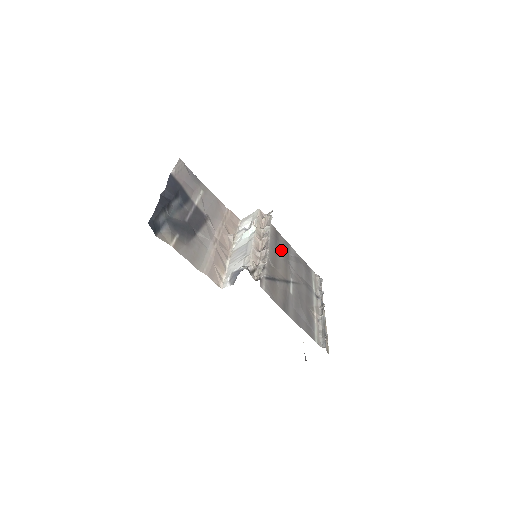
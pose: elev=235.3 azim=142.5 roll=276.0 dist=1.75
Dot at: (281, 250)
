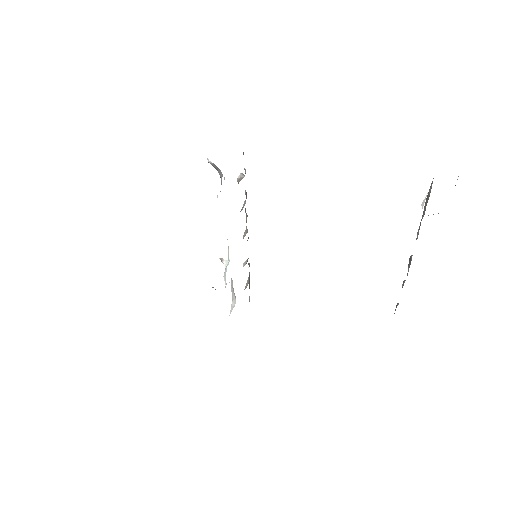
Dot at: occluded
